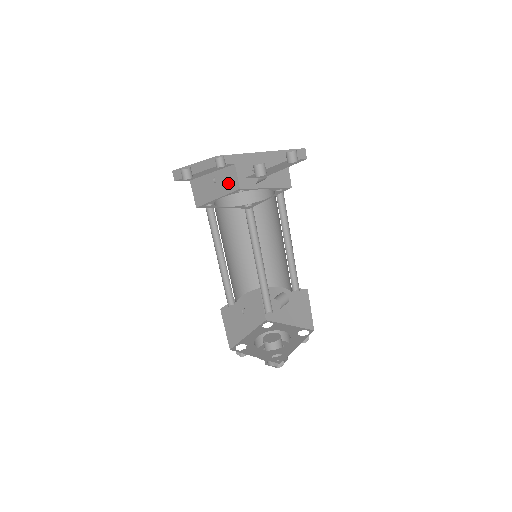
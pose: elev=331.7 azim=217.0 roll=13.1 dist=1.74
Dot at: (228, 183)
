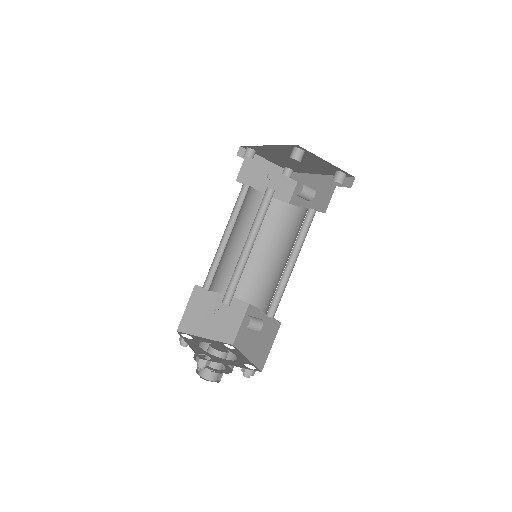
Dot at: (280, 190)
